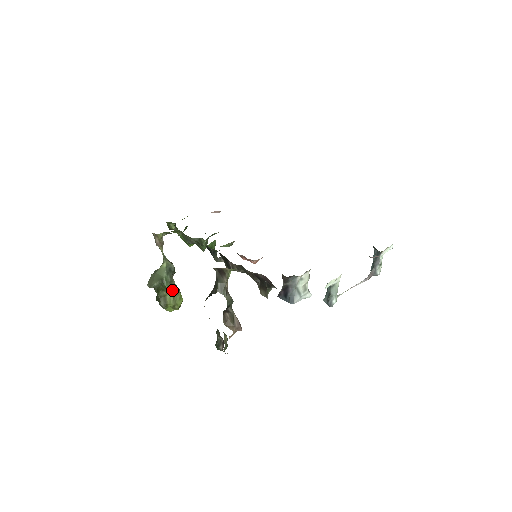
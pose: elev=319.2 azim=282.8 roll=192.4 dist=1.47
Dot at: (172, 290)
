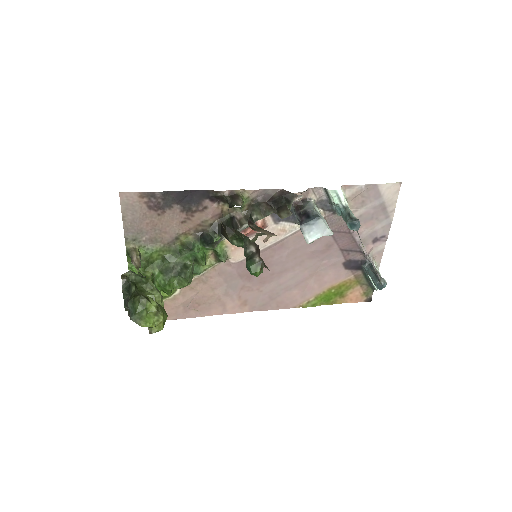
Dot at: (155, 288)
